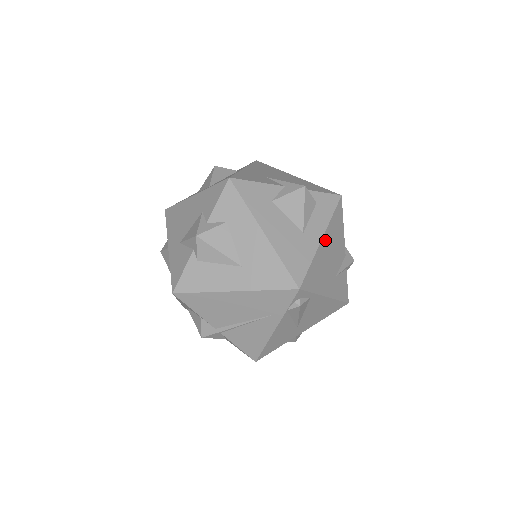
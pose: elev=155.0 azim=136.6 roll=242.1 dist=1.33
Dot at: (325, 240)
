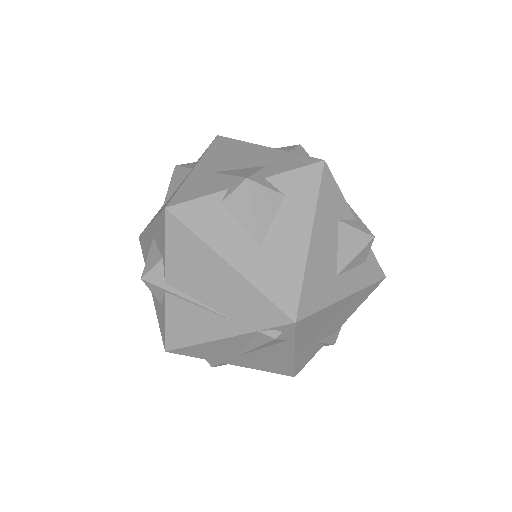
Dot at: (345, 301)
